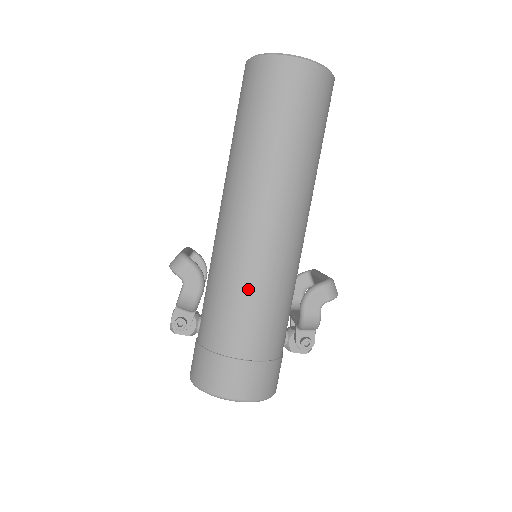
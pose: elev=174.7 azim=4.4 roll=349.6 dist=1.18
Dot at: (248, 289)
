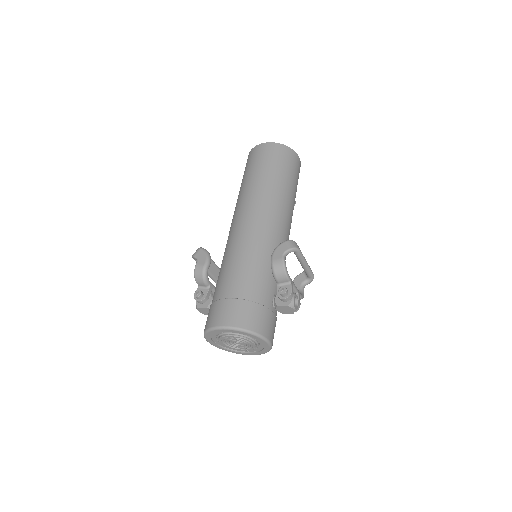
Dot at: (235, 255)
